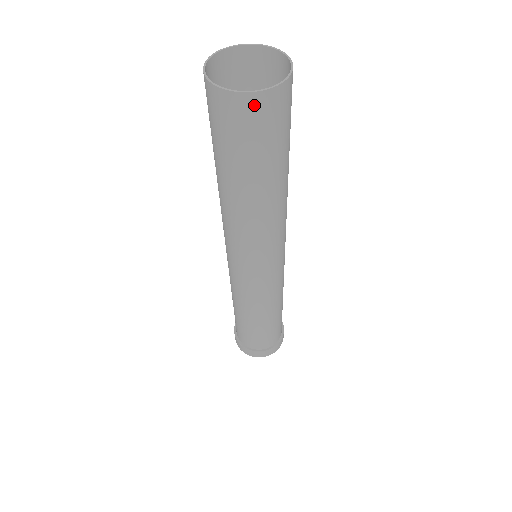
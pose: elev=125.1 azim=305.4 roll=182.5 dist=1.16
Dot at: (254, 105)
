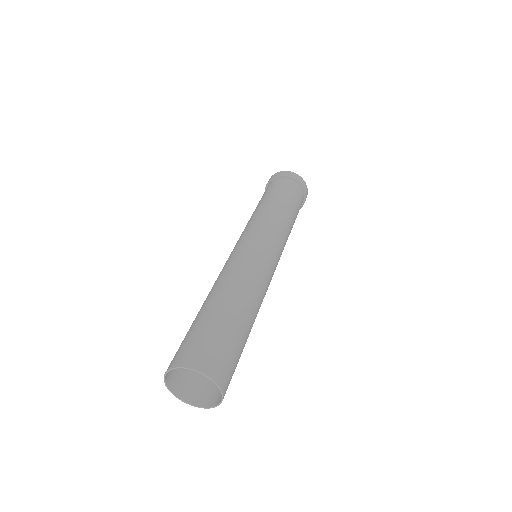
Dot at: (181, 390)
